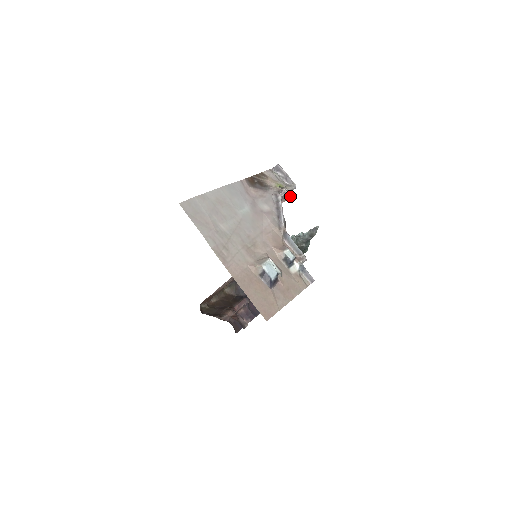
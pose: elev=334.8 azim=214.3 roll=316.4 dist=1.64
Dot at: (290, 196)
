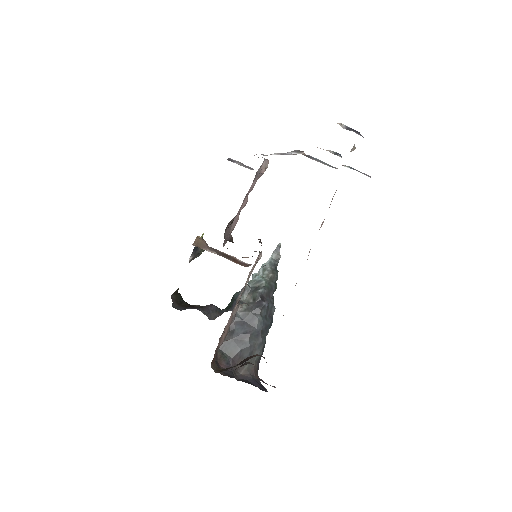
Dot at: occluded
